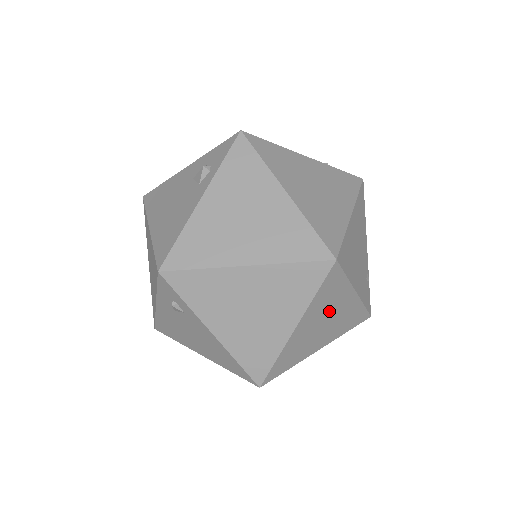
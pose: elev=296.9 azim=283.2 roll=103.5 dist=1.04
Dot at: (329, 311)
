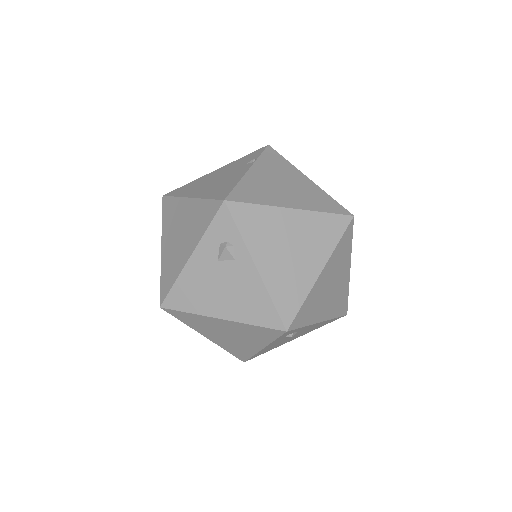
Dot at: occluded
